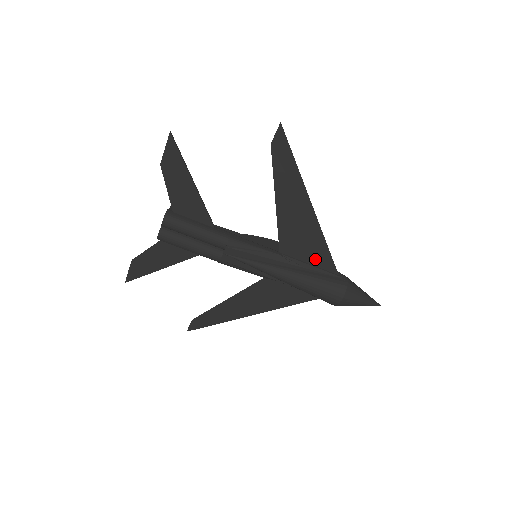
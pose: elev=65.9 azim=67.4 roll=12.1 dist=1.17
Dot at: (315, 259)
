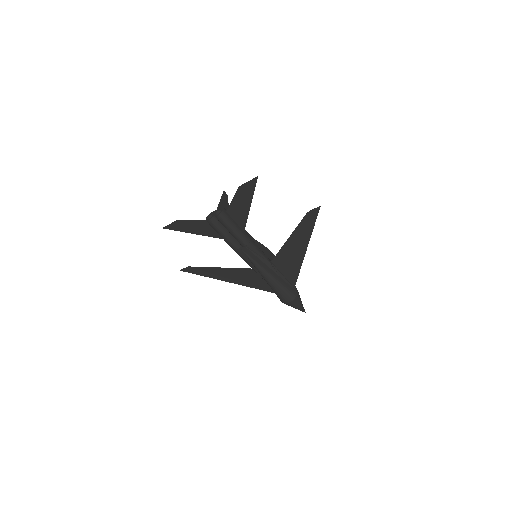
Dot at: (288, 274)
